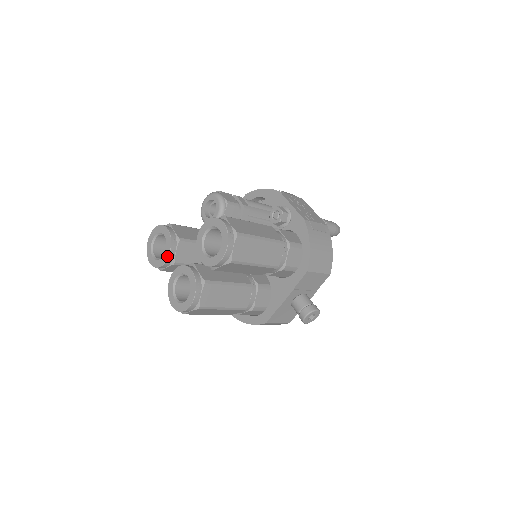
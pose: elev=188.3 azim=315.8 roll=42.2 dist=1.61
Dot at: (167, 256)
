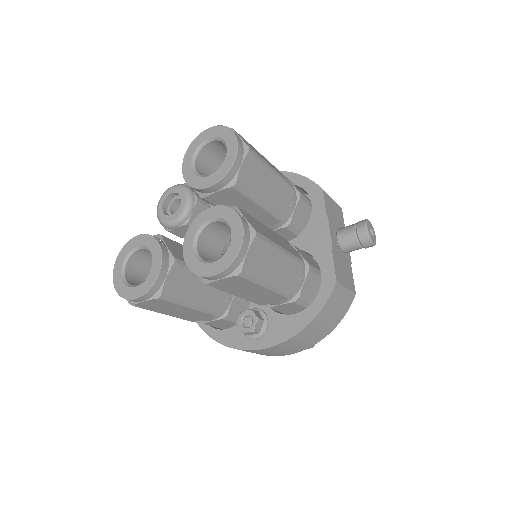
Dot at: (159, 252)
